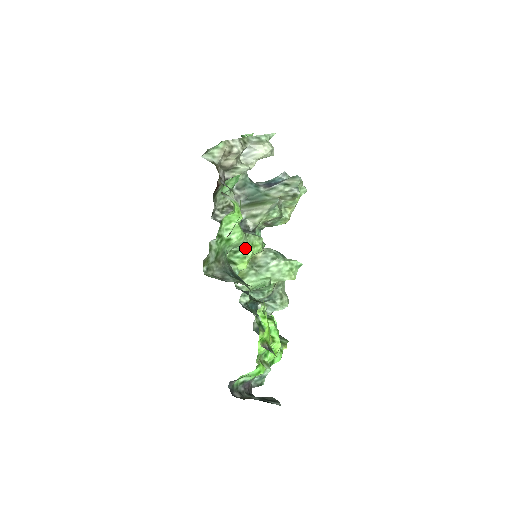
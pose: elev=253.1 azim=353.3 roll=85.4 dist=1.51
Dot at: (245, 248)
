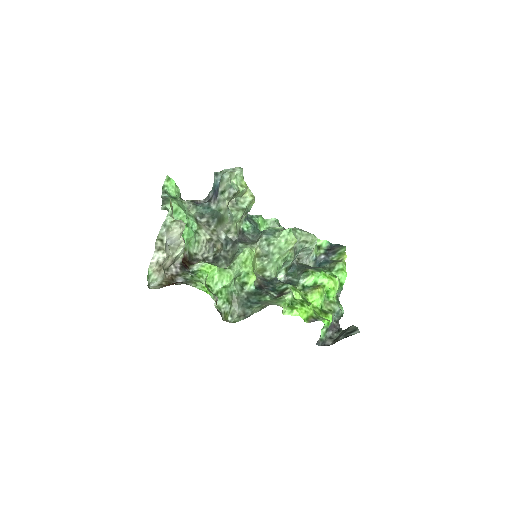
Dot at: (241, 270)
